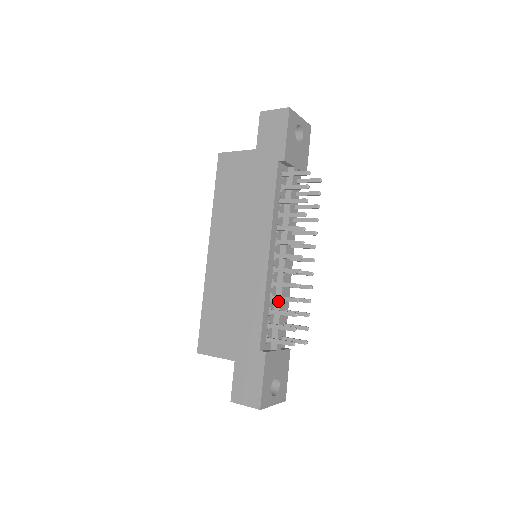
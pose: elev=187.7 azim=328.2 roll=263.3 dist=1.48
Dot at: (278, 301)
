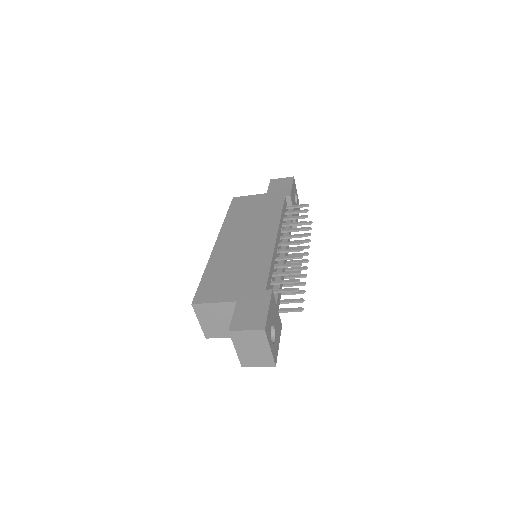
Dot at: occluded
